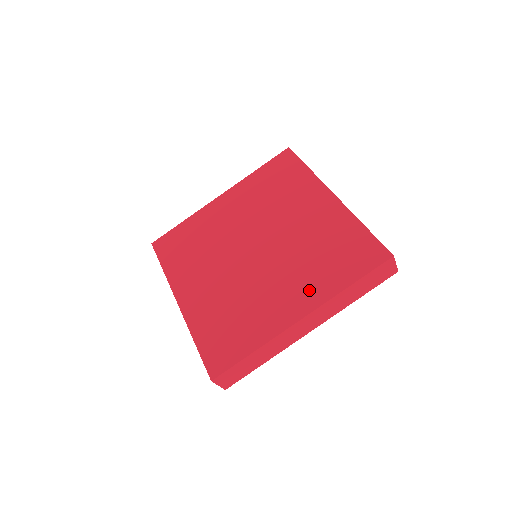
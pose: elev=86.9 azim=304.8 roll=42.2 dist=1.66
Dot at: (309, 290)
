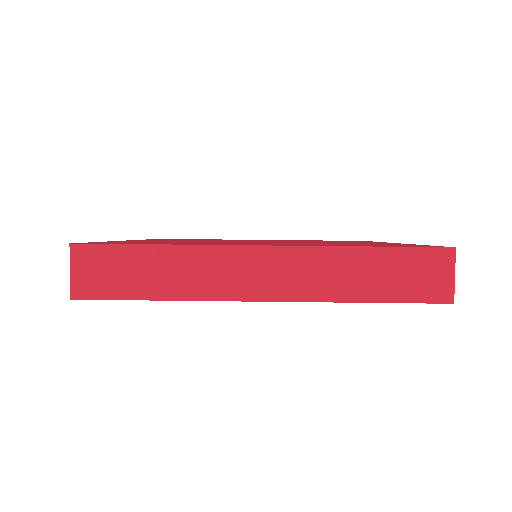
Dot at: occluded
